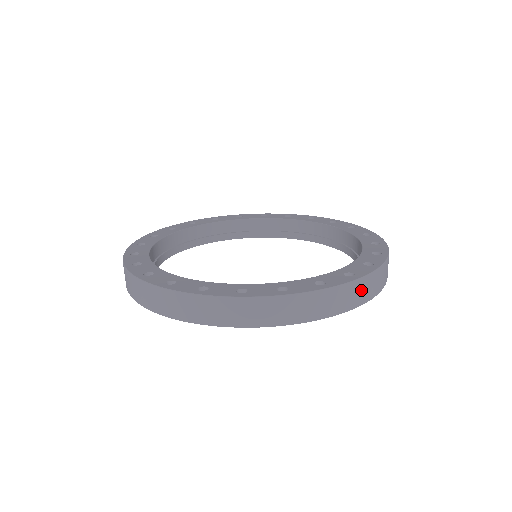
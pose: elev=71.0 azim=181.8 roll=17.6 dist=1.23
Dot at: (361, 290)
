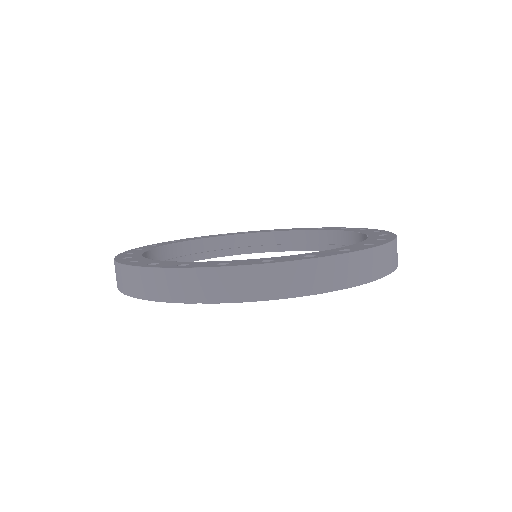
Dot at: occluded
